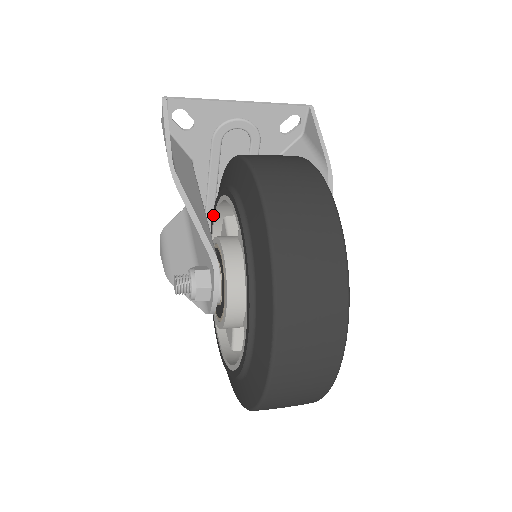
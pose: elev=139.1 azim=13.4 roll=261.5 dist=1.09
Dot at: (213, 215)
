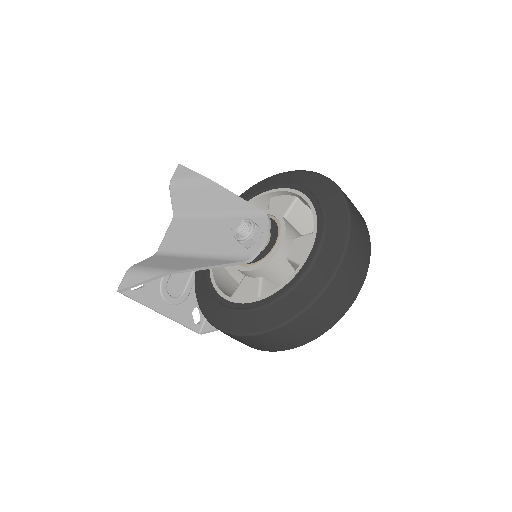
Dot at: occluded
